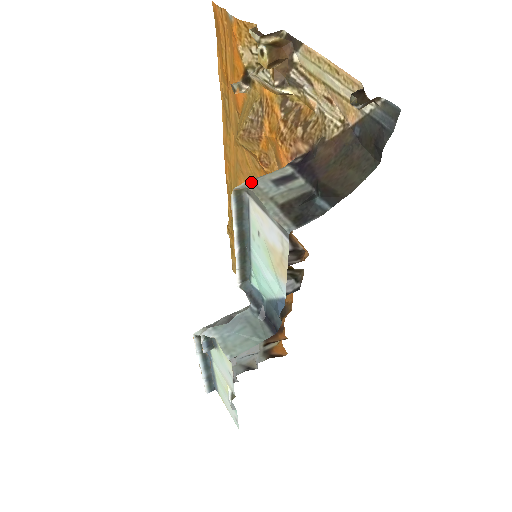
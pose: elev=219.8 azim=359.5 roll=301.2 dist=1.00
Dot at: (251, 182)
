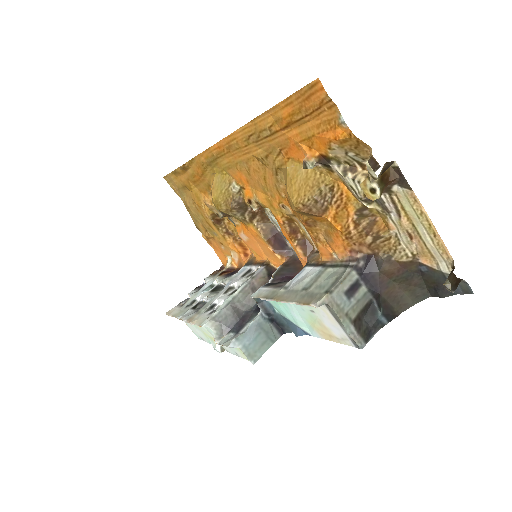
Dot at: (330, 297)
